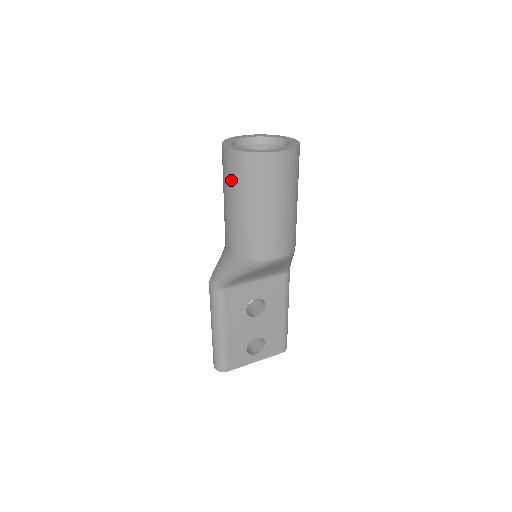
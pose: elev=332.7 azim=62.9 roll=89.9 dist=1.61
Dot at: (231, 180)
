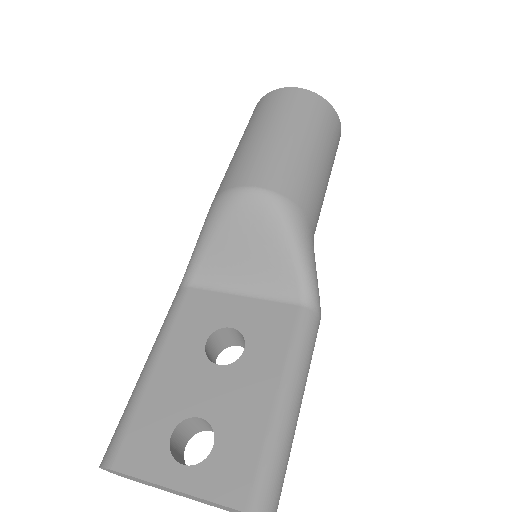
Dot at: occluded
